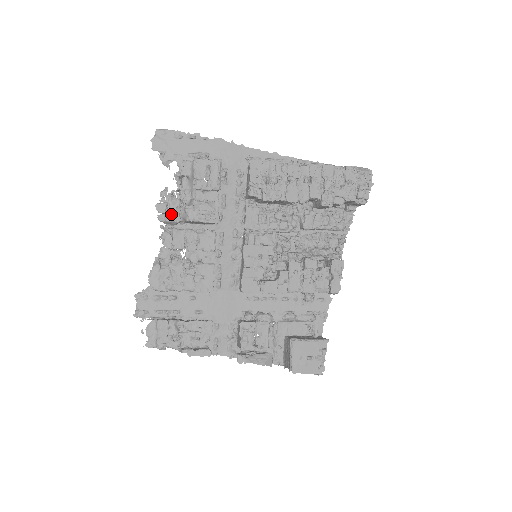
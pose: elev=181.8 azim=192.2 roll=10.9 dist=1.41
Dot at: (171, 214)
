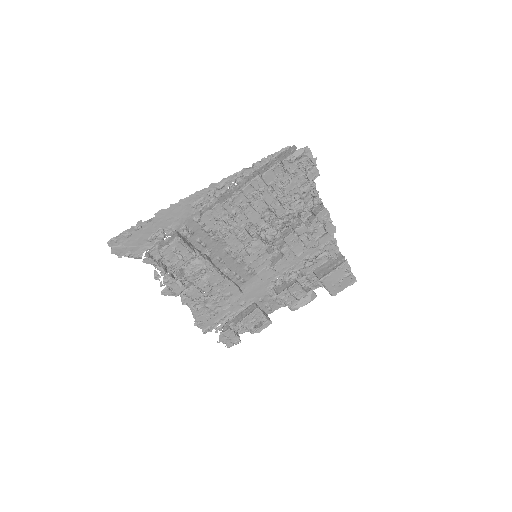
Dot at: (176, 289)
